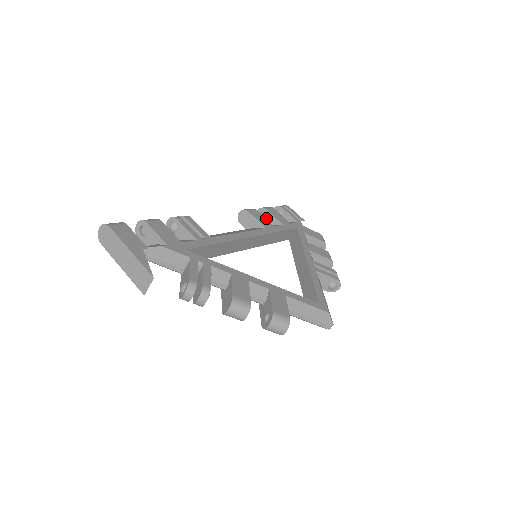
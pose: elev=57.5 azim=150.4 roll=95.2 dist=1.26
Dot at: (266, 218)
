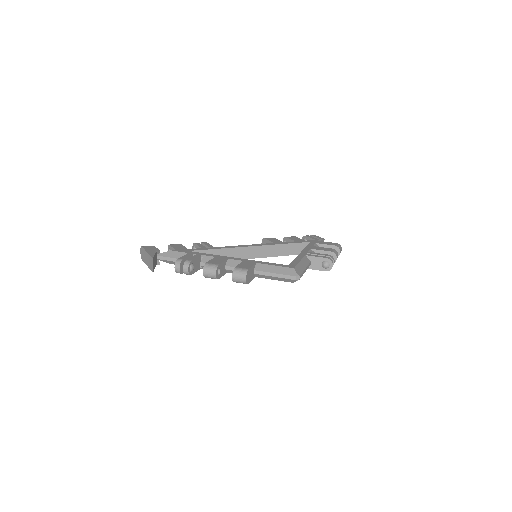
Dot at: occluded
